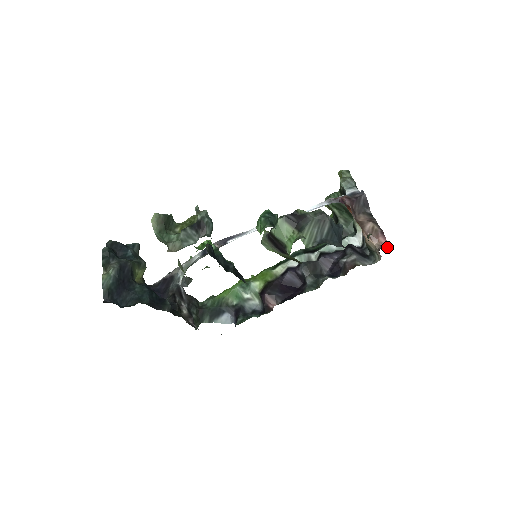
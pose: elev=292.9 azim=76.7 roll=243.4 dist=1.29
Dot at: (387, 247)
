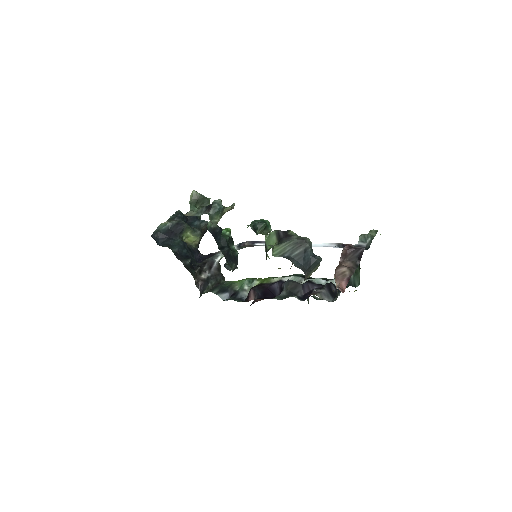
Dot at: (342, 290)
